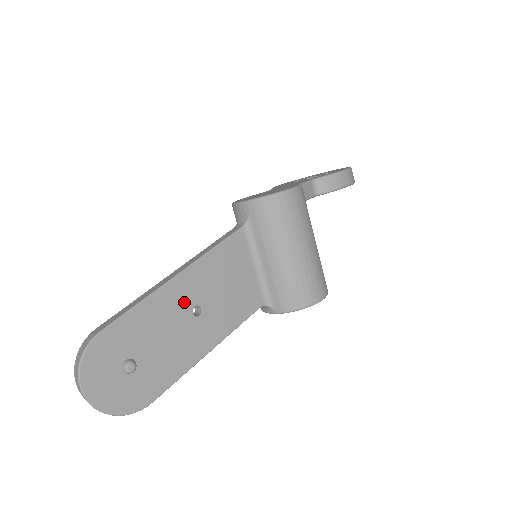
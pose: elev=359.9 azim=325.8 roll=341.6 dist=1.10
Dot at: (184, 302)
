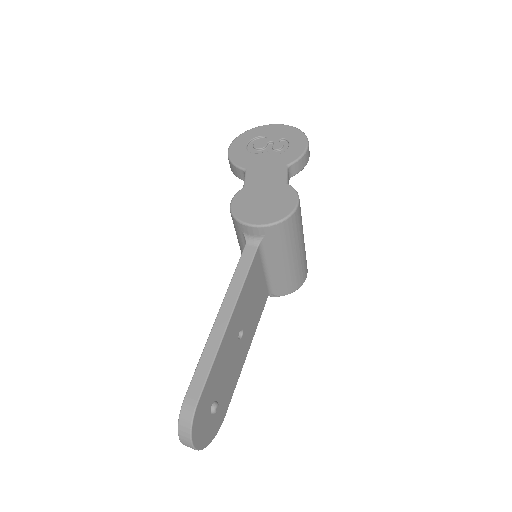
Dot at: (234, 336)
